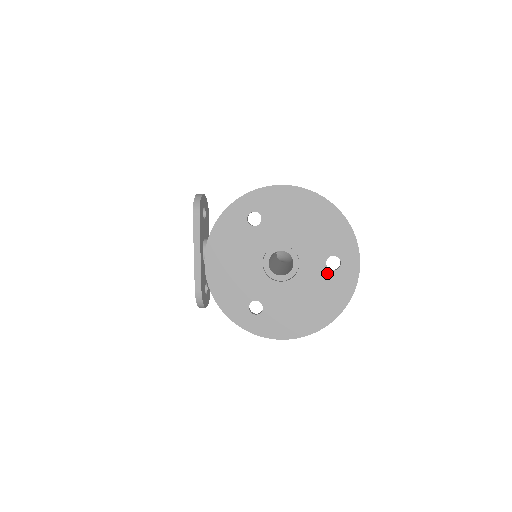
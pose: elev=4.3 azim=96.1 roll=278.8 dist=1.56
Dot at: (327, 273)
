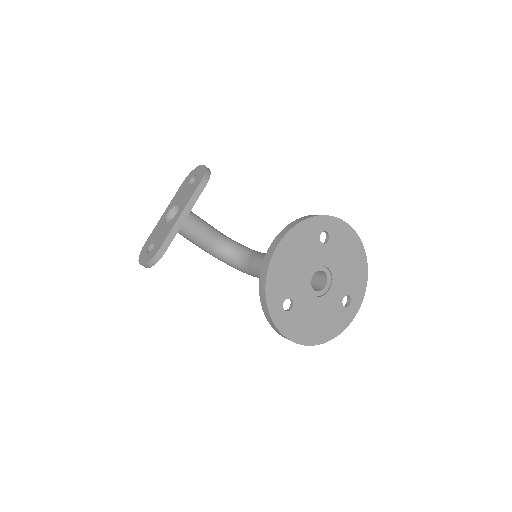
Dot at: (340, 306)
